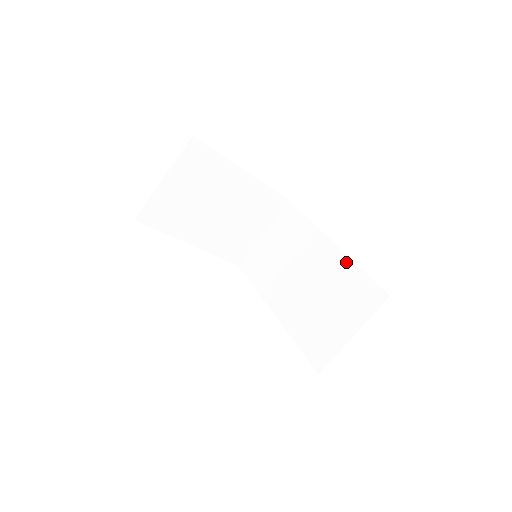
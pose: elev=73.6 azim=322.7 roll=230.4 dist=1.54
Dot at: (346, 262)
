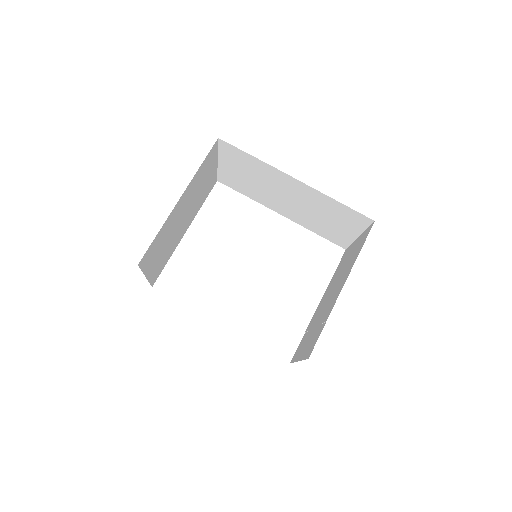
Dot at: (320, 195)
